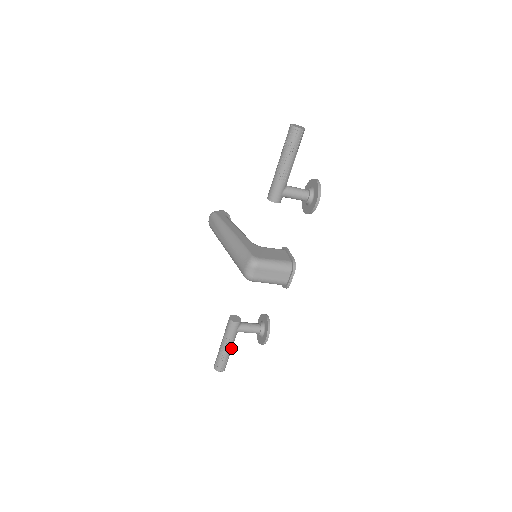
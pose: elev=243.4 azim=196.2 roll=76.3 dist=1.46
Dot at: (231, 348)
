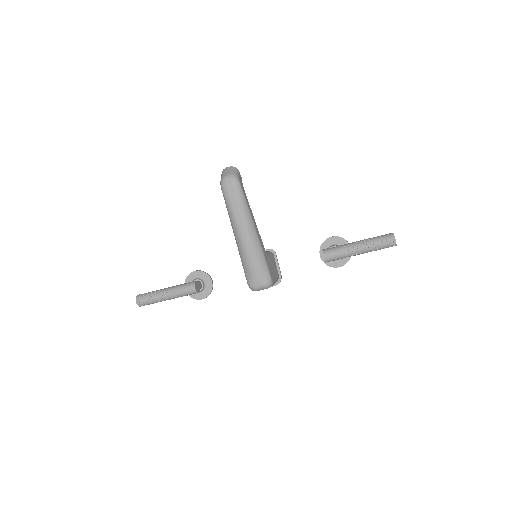
Dot at: occluded
